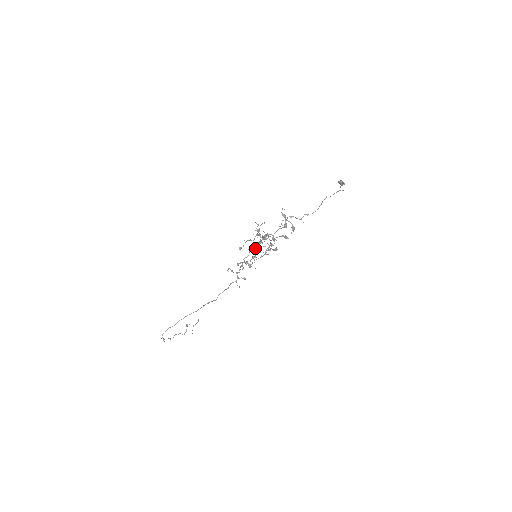
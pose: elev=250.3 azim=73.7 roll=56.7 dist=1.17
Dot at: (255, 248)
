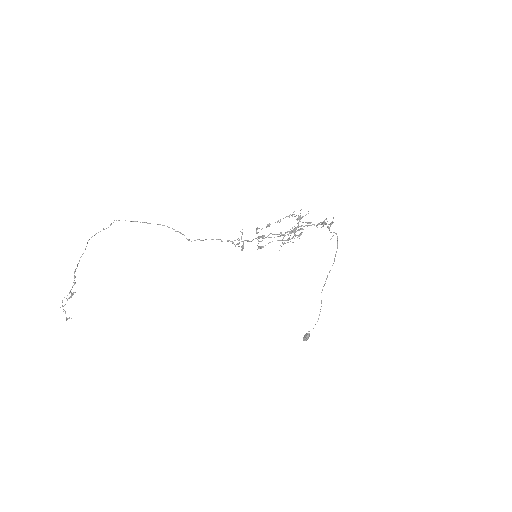
Dot at: (278, 234)
